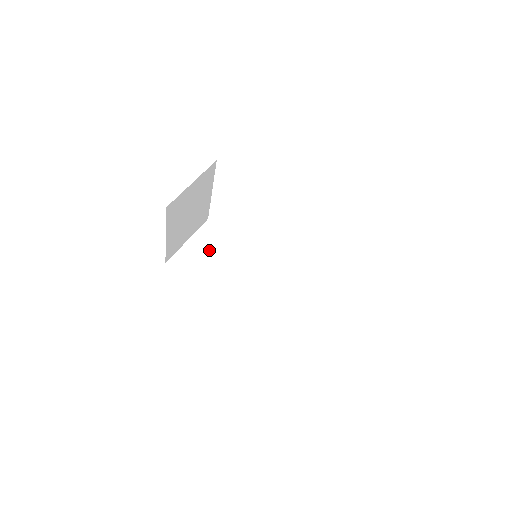
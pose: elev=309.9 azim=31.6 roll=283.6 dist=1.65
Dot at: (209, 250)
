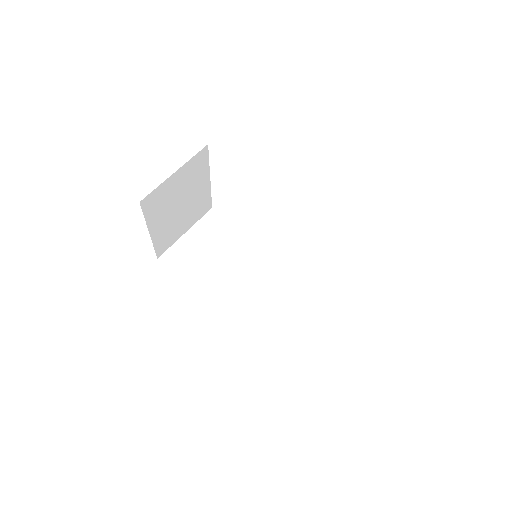
Dot at: (208, 245)
